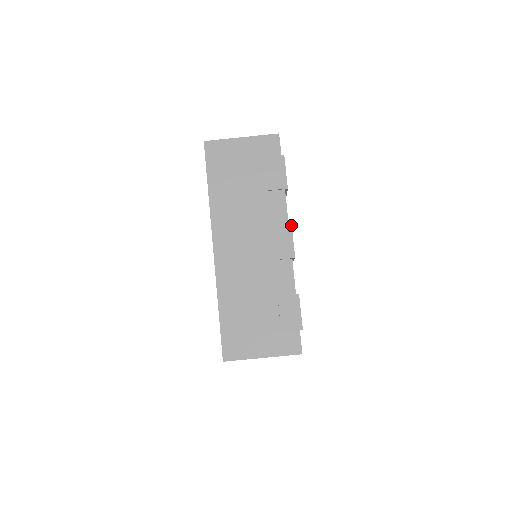
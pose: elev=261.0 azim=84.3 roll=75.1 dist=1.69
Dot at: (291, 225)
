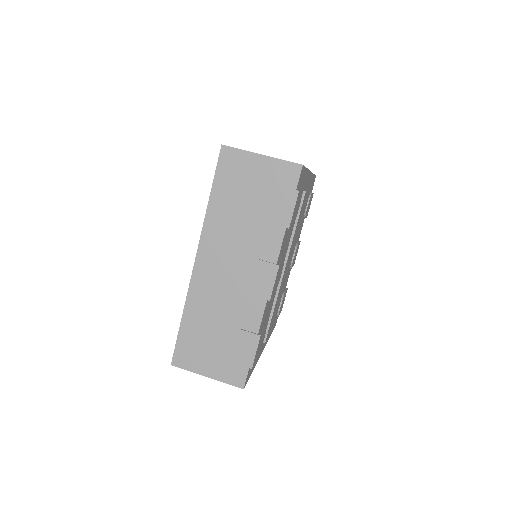
Dot at: (278, 267)
